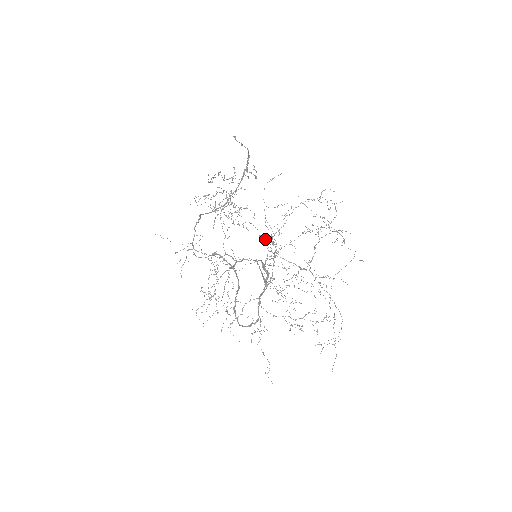
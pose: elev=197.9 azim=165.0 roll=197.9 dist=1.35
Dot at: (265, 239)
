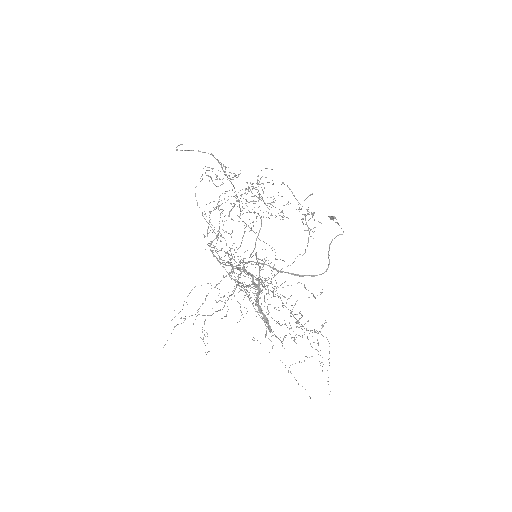
Dot at: (333, 219)
